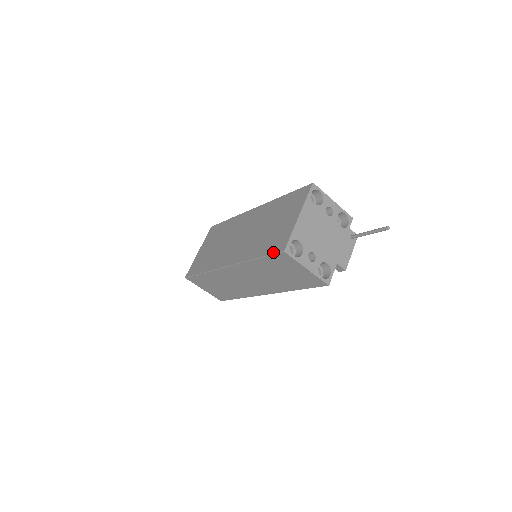
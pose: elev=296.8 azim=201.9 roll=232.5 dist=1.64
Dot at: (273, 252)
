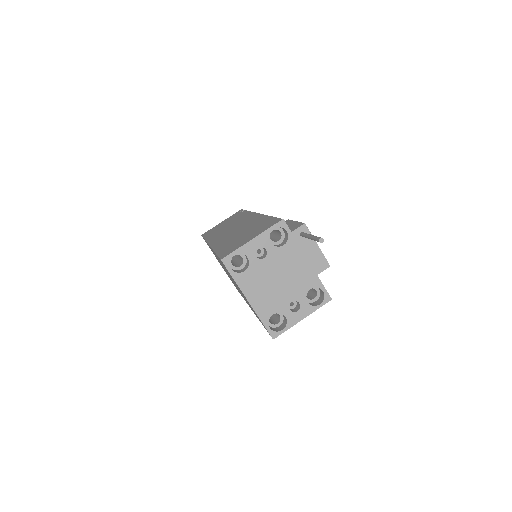
Dot at: occluded
